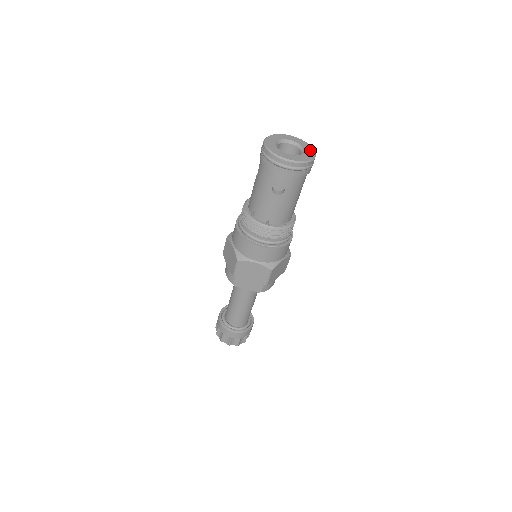
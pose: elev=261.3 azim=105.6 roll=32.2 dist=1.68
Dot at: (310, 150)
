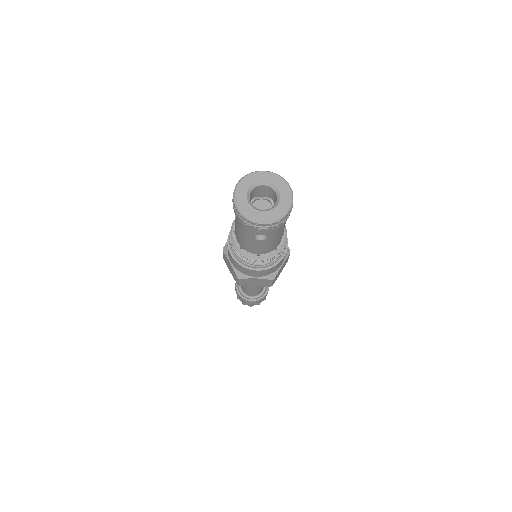
Dot at: (286, 192)
